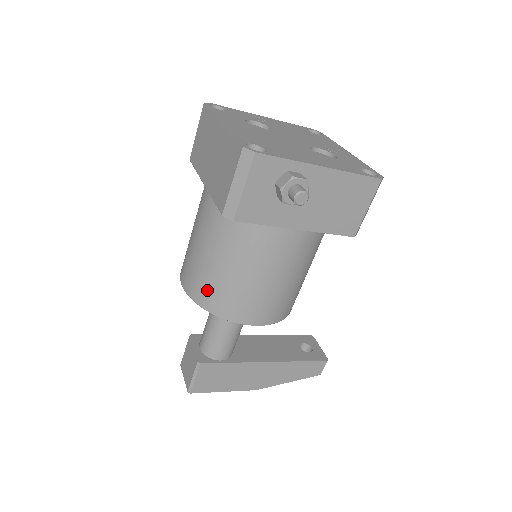
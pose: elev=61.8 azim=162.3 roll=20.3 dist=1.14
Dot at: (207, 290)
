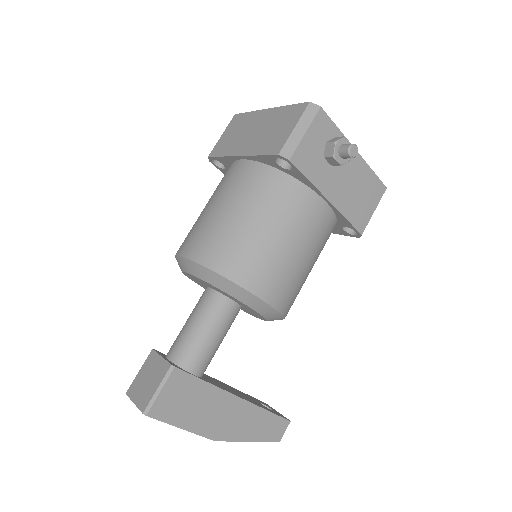
Dot at: (225, 250)
